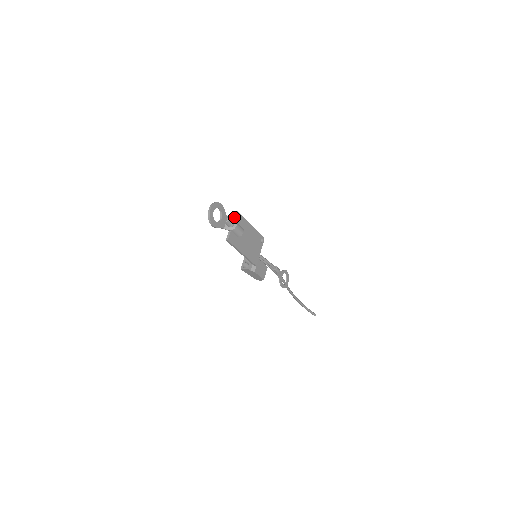
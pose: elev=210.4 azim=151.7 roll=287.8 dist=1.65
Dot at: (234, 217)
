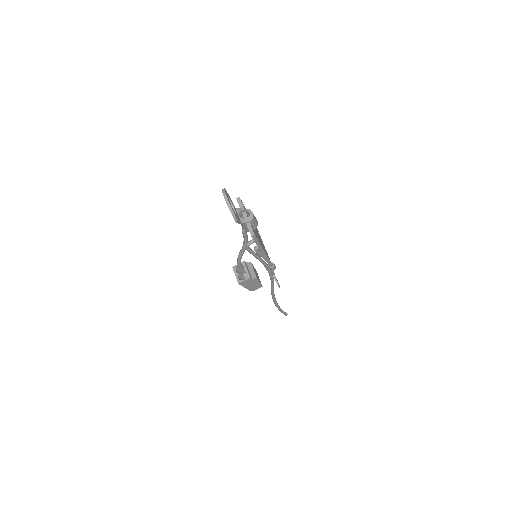
Dot at: (241, 206)
